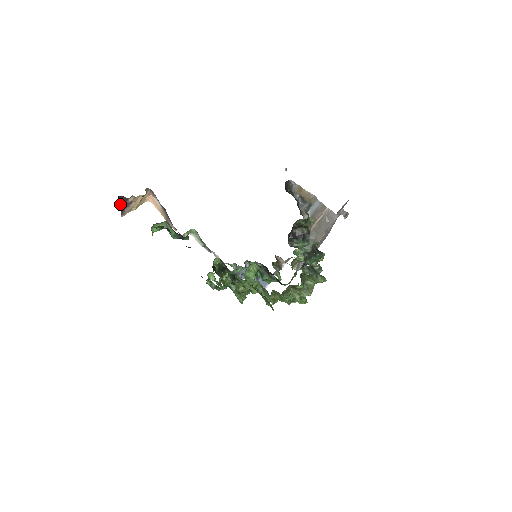
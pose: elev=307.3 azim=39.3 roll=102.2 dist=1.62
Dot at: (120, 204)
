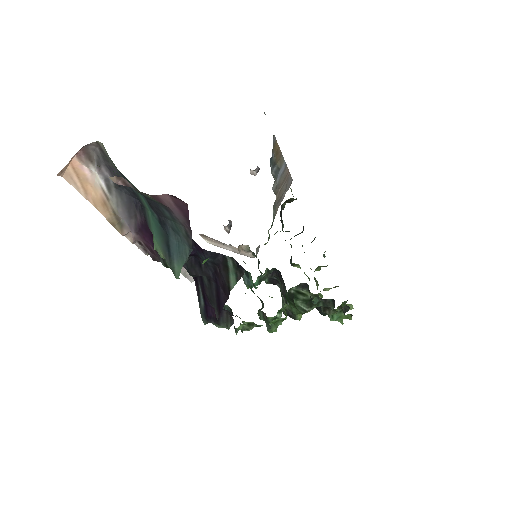
Dot at: occluded
